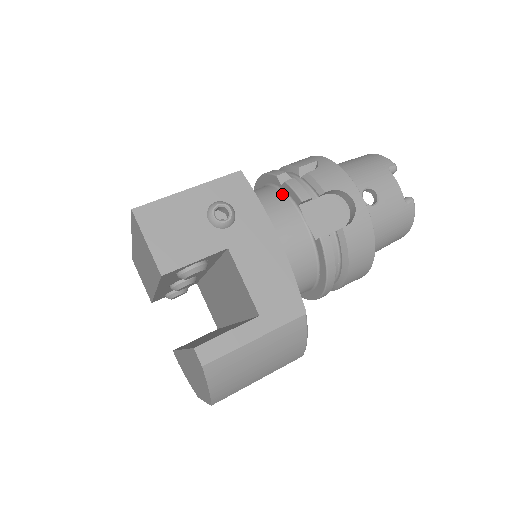
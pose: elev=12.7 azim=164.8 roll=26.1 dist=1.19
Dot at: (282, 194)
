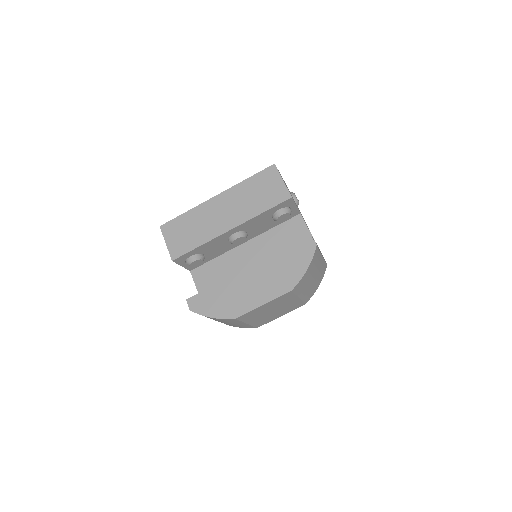
Dot at: occluded
